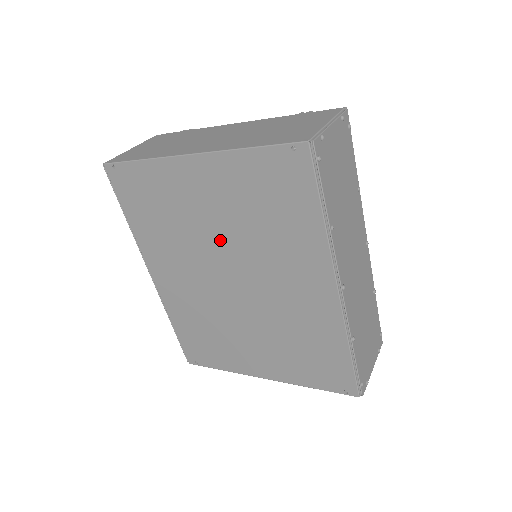
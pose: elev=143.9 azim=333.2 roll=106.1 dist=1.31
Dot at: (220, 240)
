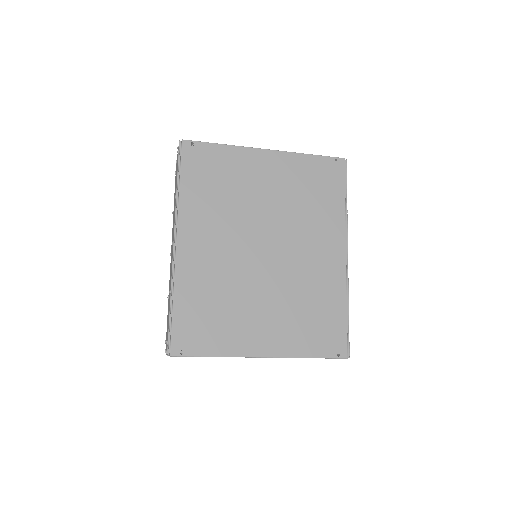
Dot at: (266, 212)
